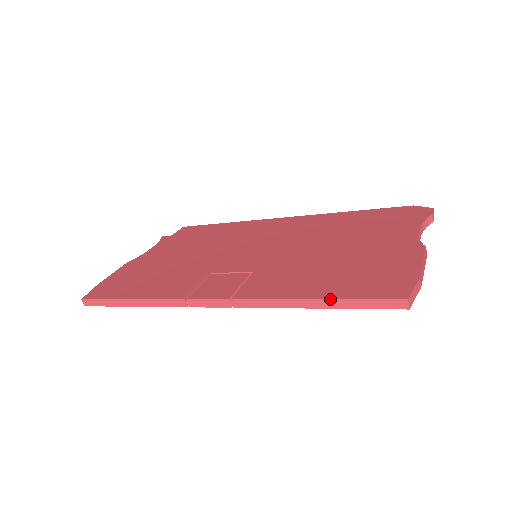
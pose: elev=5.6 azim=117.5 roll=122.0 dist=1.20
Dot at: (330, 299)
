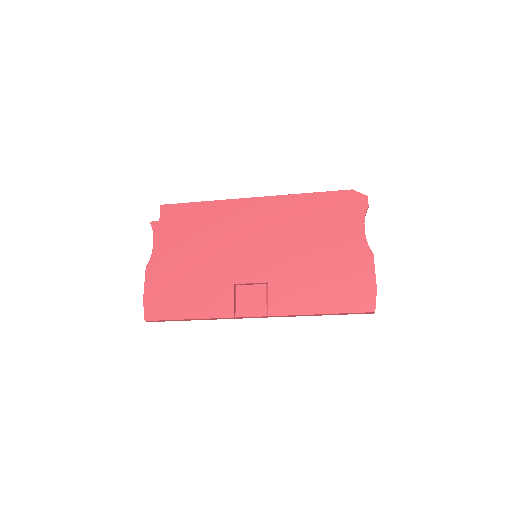
Dot at: (332, 314)
